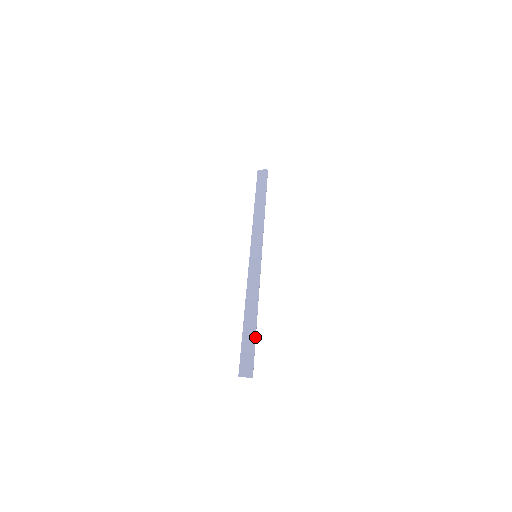
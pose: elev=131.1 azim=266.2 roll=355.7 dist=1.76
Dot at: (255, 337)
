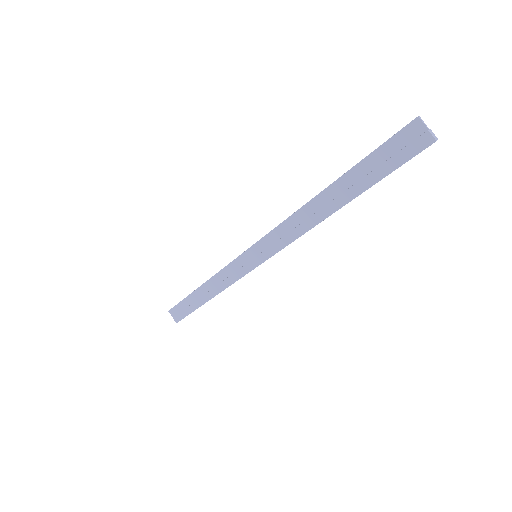
Dot at: (195, 309)
